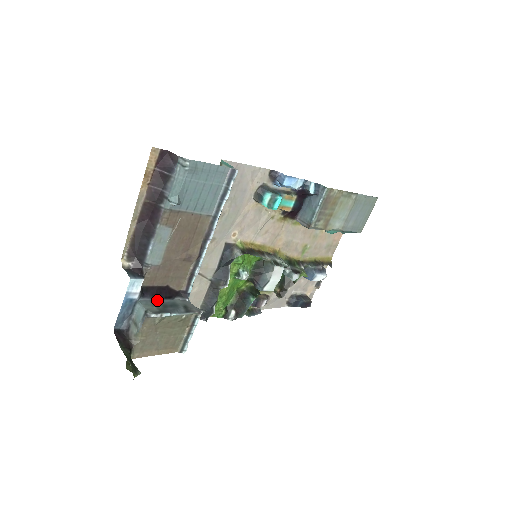
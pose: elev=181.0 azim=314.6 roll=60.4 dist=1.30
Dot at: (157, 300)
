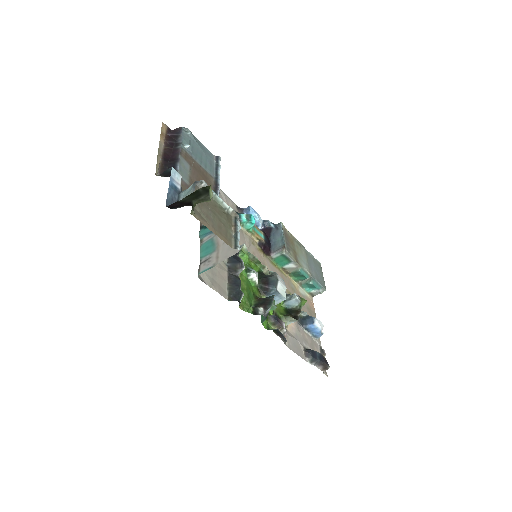
Dot at: occluded
